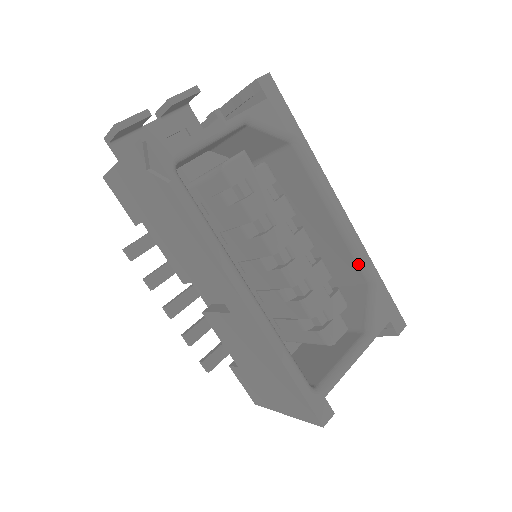
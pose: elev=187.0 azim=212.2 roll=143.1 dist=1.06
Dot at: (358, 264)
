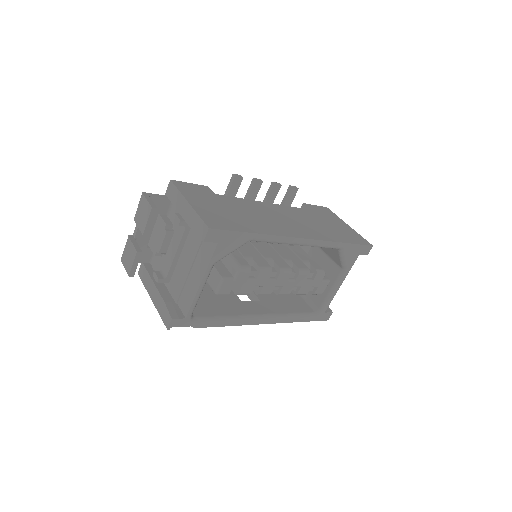
Dot at: occluded
